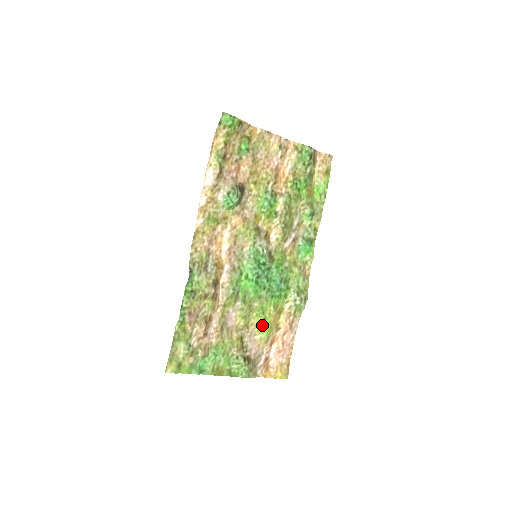
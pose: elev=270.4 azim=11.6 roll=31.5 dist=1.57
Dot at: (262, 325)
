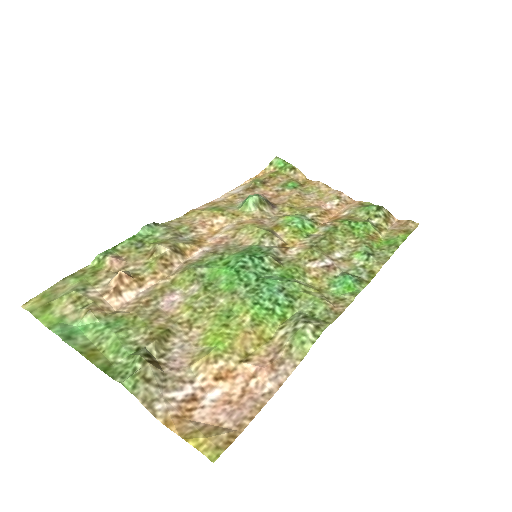
Dot at: (216, 332)
